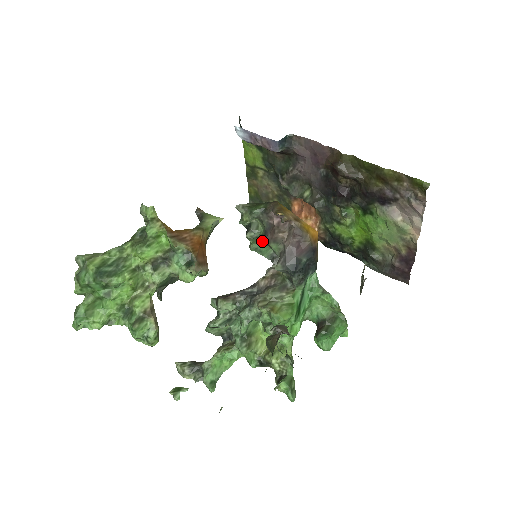
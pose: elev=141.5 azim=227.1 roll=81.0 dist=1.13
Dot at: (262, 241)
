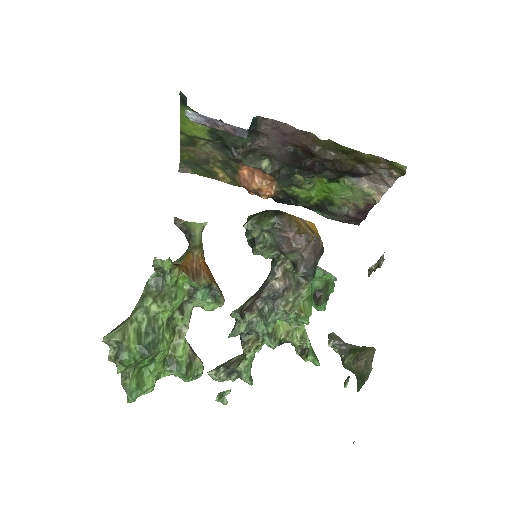
Dot at: (275, 252)
